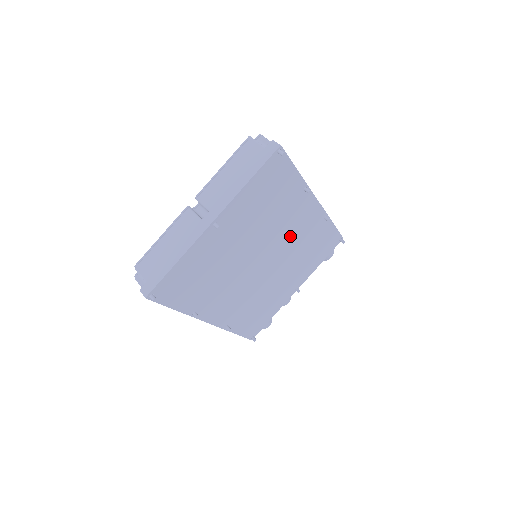
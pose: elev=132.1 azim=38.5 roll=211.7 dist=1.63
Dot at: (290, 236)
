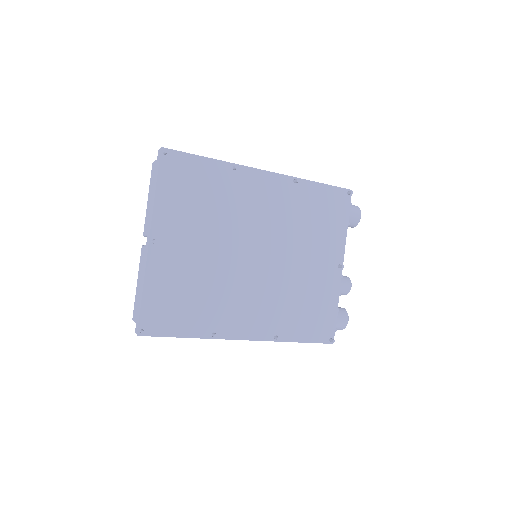
Dot at: (265, 217)
